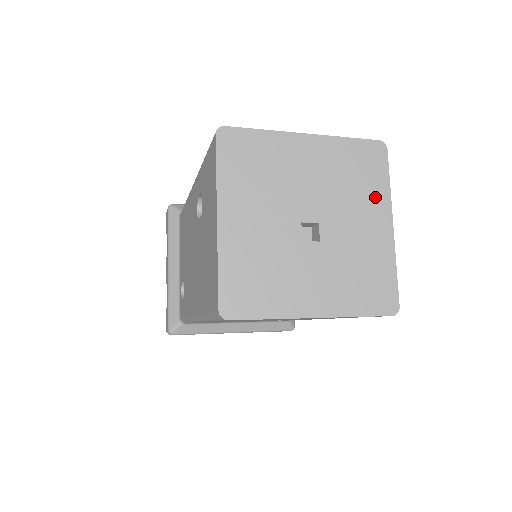
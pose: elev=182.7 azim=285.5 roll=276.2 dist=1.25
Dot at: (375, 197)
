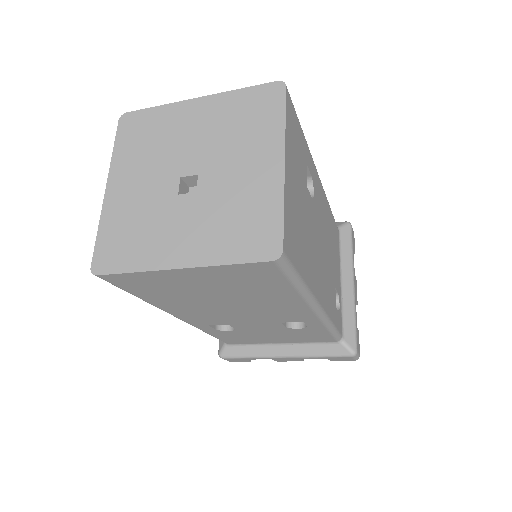
Dot at: (265, 137)
